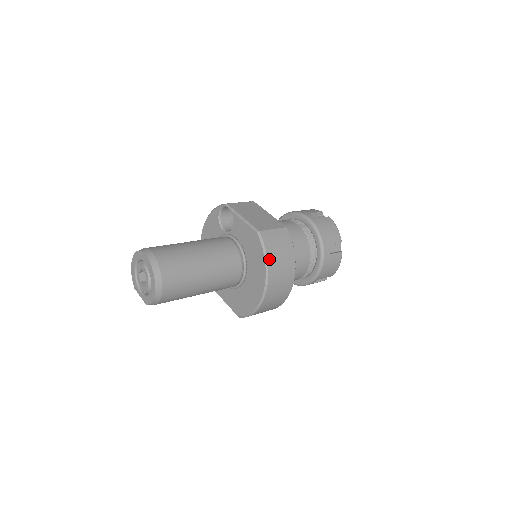
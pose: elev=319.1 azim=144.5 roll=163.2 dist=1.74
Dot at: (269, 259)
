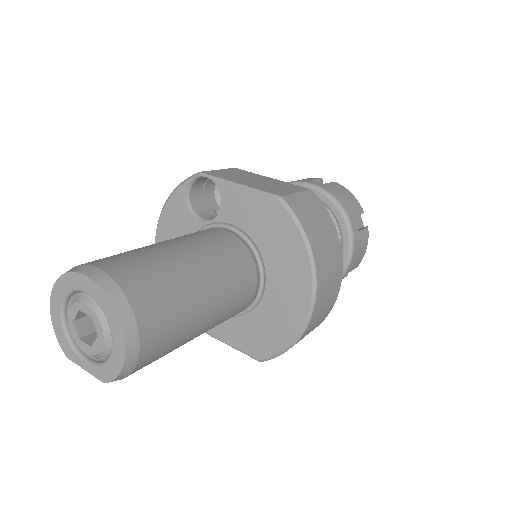
Dot at: (310, 241)
